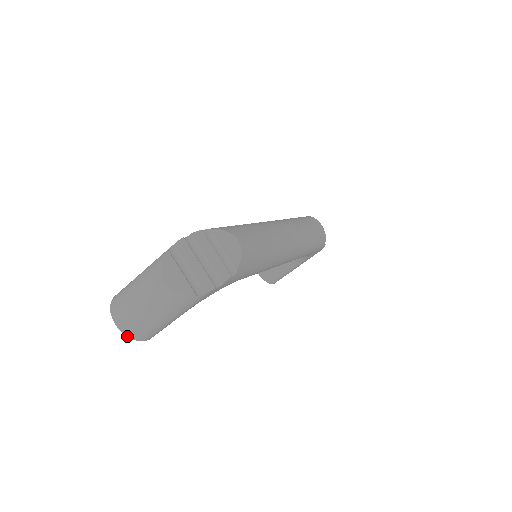
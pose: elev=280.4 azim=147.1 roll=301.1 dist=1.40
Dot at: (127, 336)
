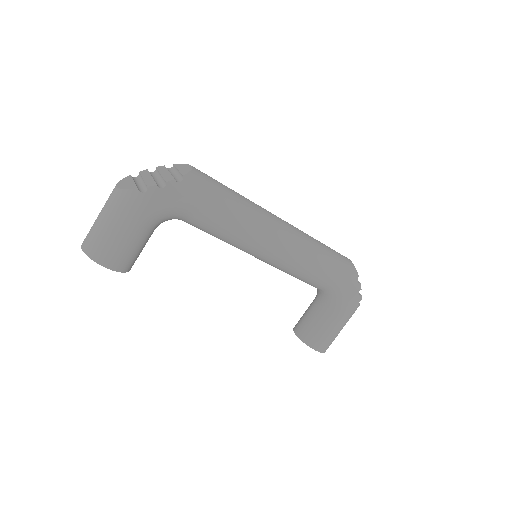
Dot at: (87, 255)
